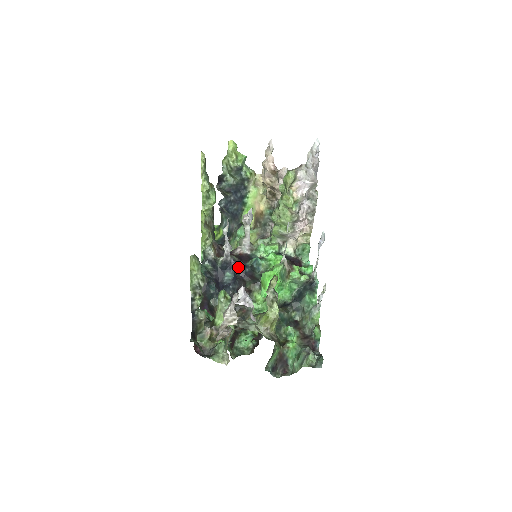
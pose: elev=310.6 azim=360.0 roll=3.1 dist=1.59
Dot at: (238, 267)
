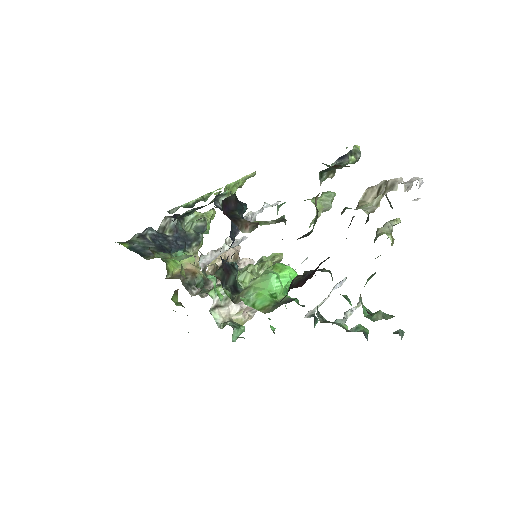
Dot at: occluded
